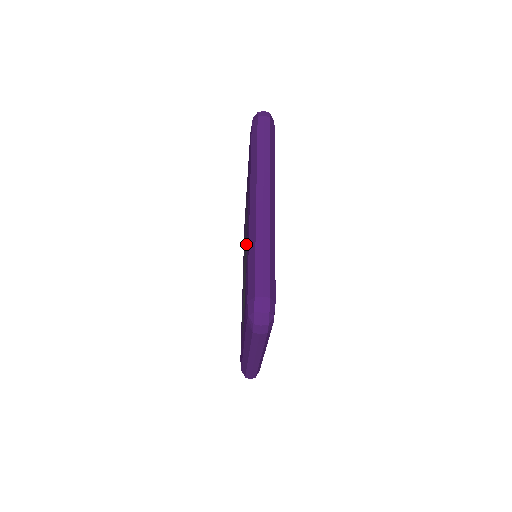
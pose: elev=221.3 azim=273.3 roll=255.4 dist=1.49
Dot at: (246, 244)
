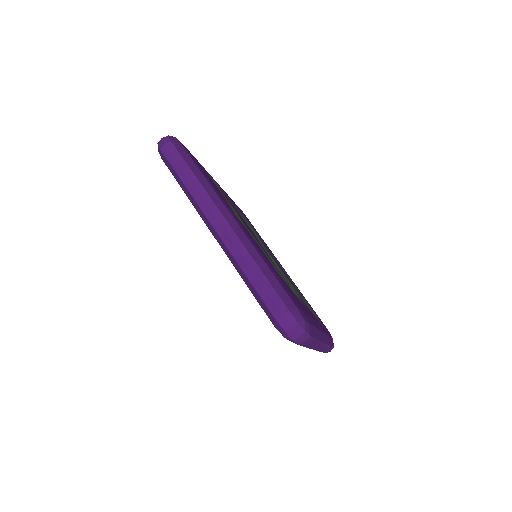
Dot at: occluded
